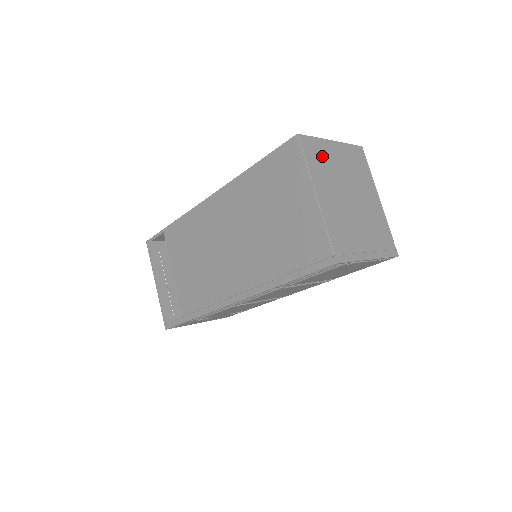
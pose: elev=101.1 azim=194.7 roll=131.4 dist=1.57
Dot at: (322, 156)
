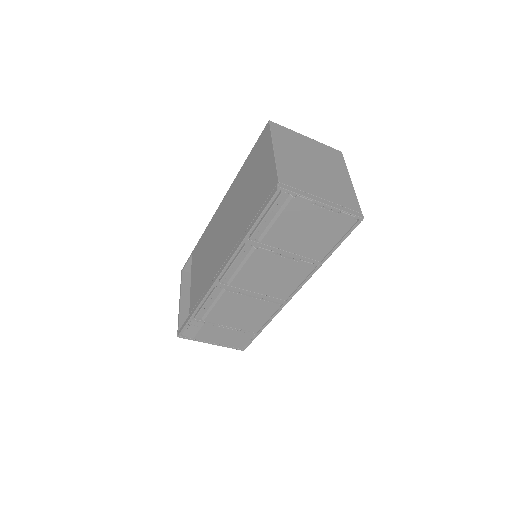
Dot at: (291, 138)
